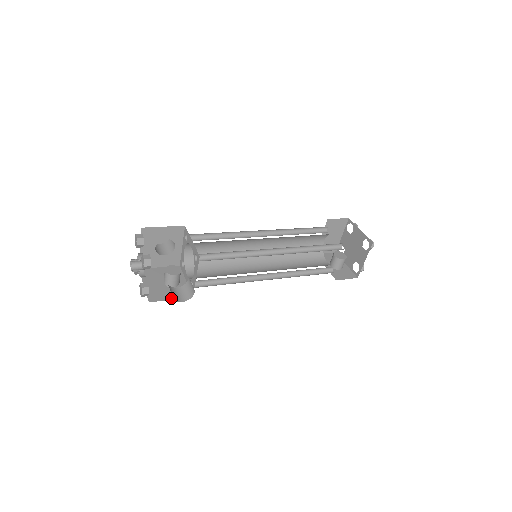
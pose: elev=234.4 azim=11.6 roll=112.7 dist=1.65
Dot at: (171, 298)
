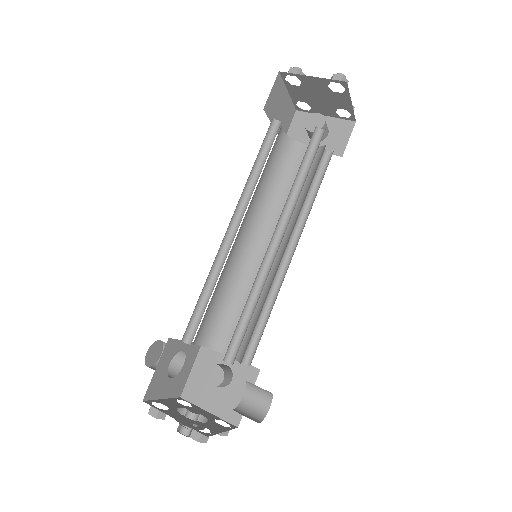
Dot at: occluded
